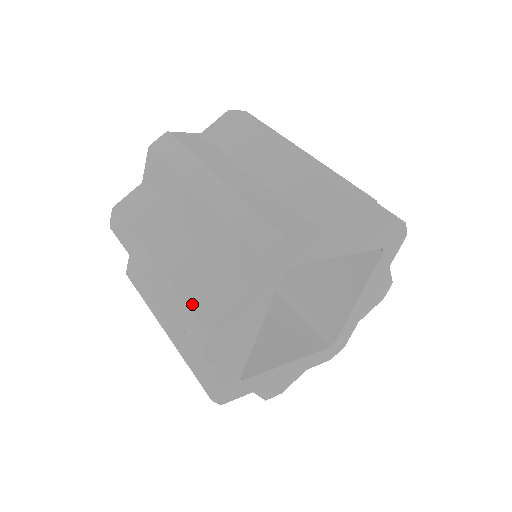
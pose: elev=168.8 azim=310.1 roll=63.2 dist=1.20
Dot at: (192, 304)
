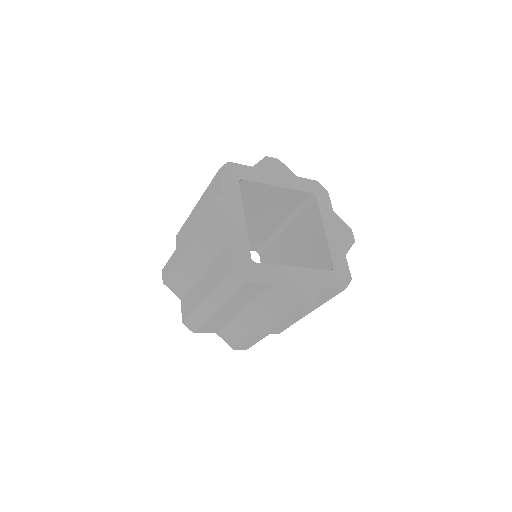
Dot at: occluded
